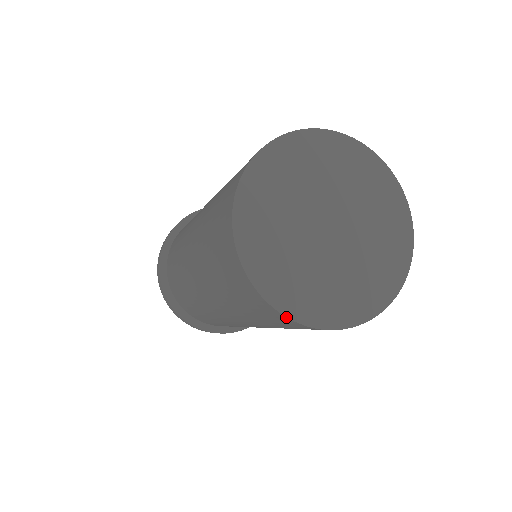
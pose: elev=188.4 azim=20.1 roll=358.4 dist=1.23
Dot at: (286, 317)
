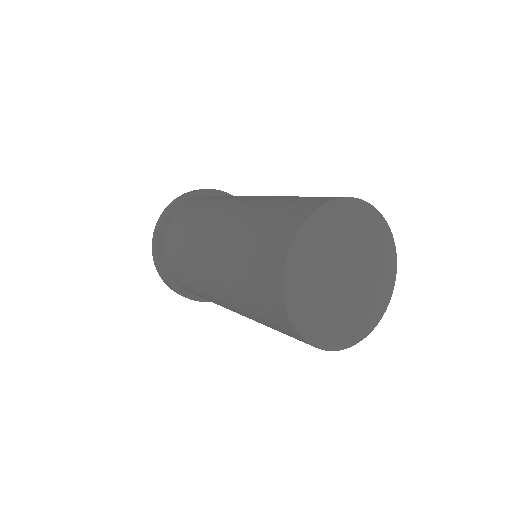
Dot at: occluded
